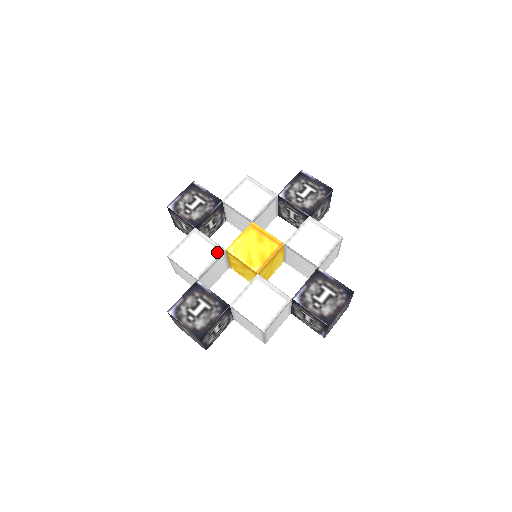
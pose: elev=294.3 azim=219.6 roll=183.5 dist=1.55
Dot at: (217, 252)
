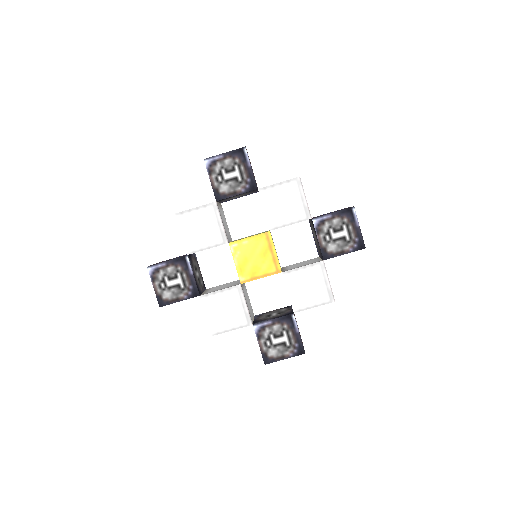
Dot at: (220, 240)
